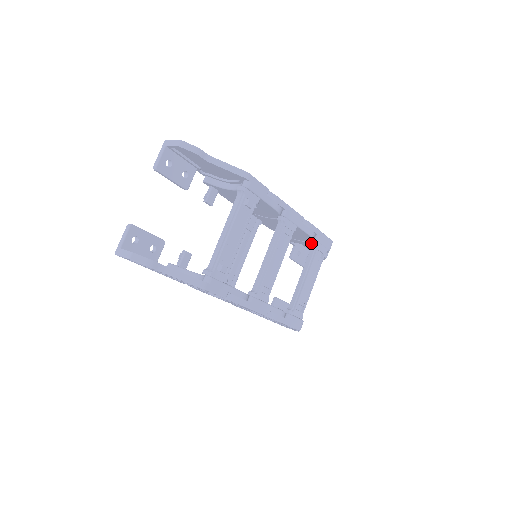
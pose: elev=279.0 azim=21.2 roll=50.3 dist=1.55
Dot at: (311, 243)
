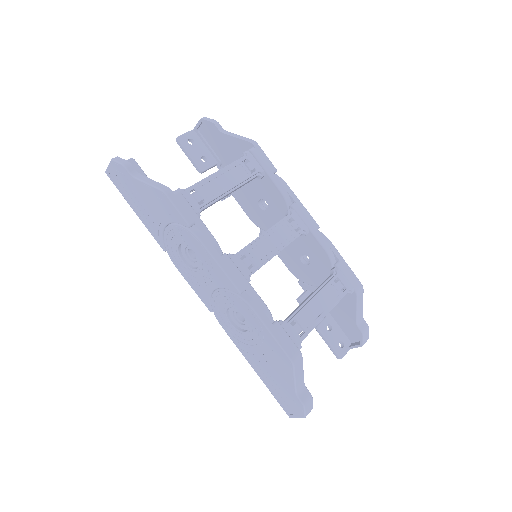
Dot at: (330, 270)
